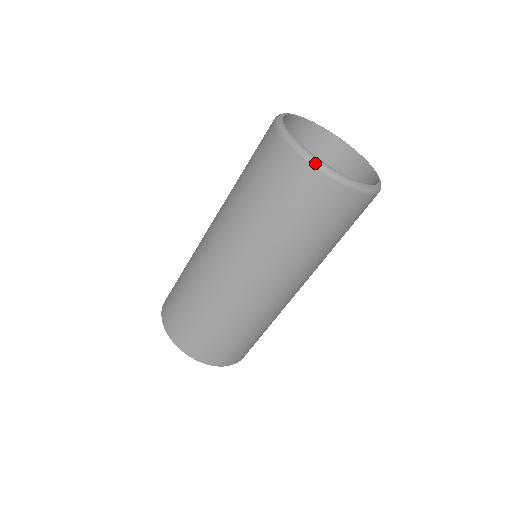
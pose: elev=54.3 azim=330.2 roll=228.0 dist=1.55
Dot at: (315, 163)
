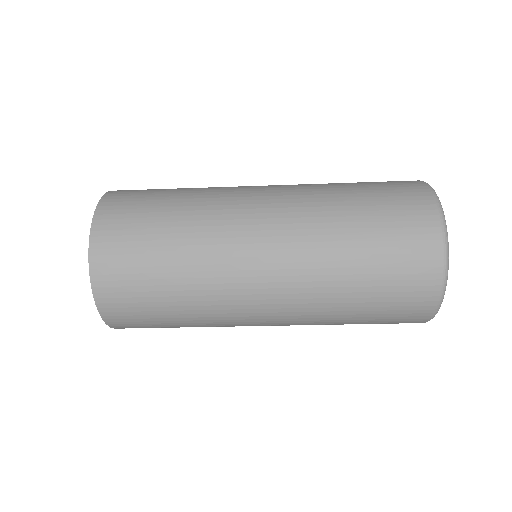
Dot at: (447, 258)
